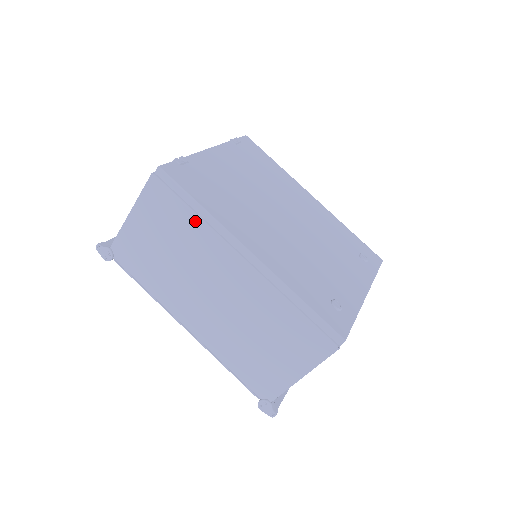
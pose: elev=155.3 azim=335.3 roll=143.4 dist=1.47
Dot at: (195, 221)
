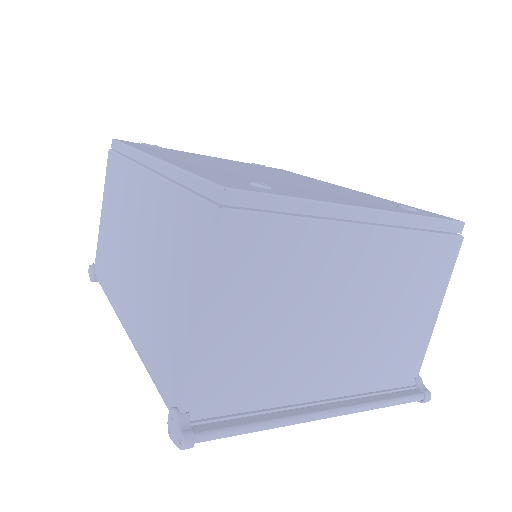
Dot at: (124, 165)
